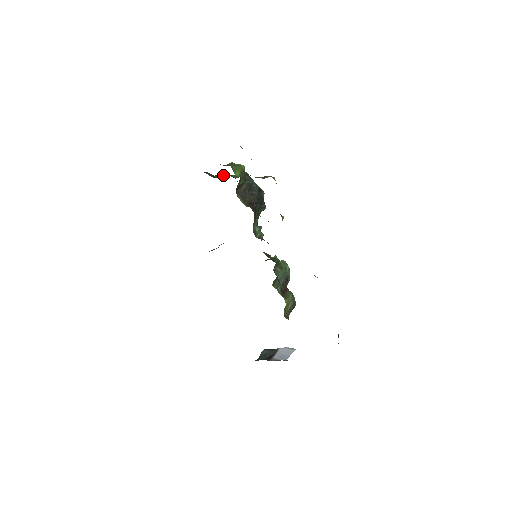
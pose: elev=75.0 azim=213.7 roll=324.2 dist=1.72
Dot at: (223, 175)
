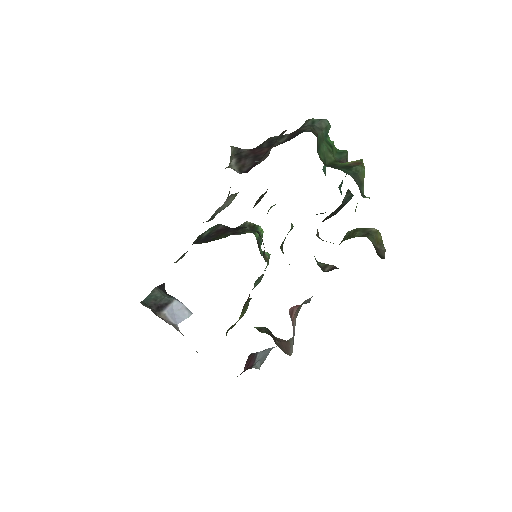
Dot at: (324, 136)
